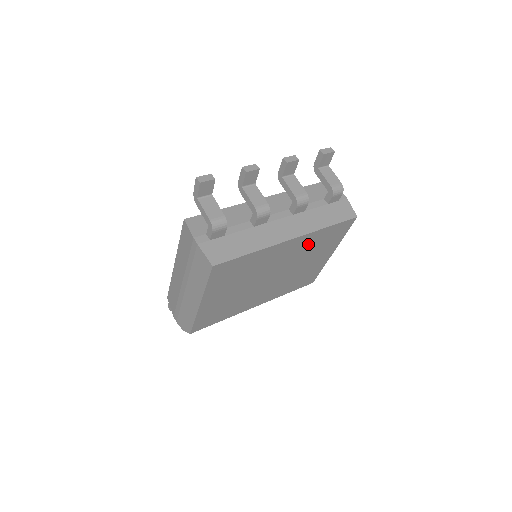
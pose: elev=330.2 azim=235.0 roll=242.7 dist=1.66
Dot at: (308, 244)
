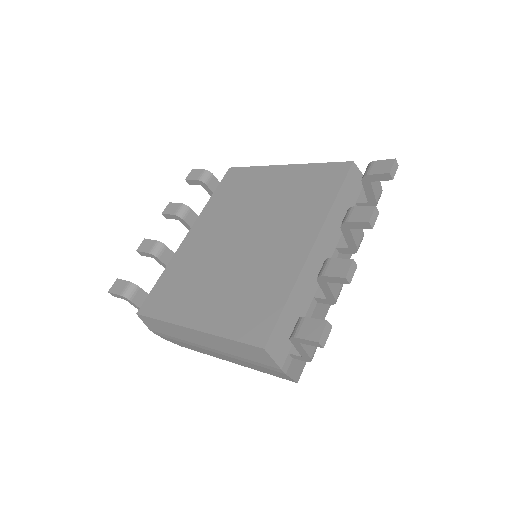
Dot at: occluded
